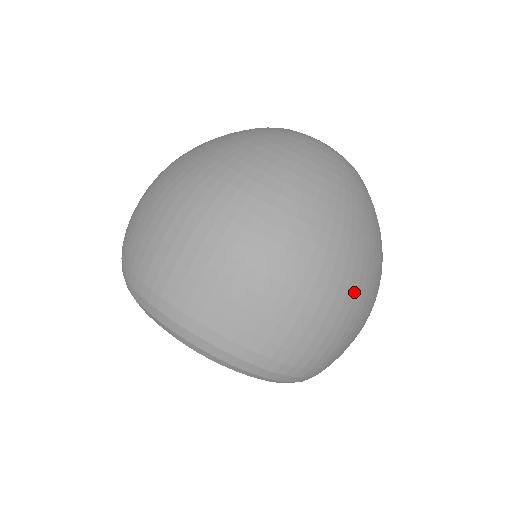
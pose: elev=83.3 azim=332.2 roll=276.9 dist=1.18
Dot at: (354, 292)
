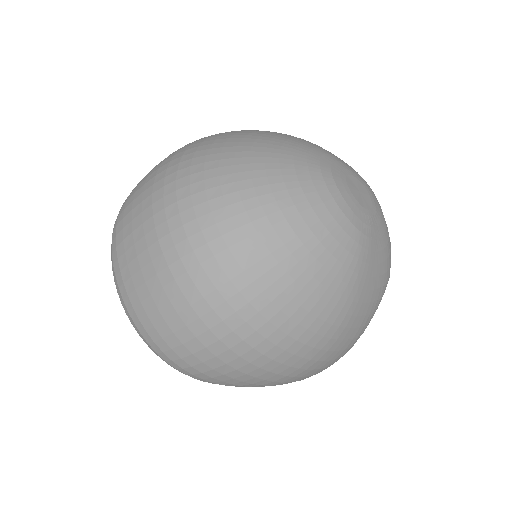
Dot at: (244, 337)
